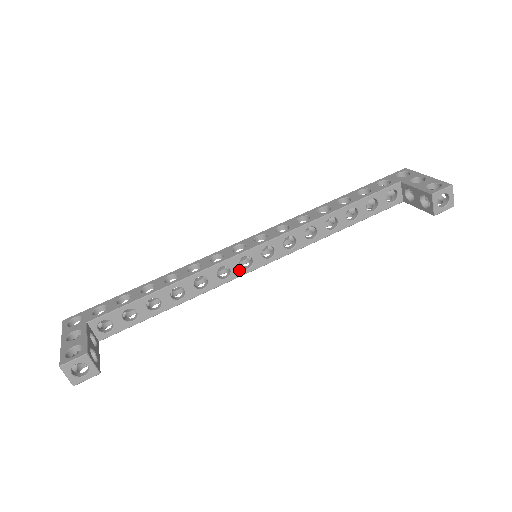
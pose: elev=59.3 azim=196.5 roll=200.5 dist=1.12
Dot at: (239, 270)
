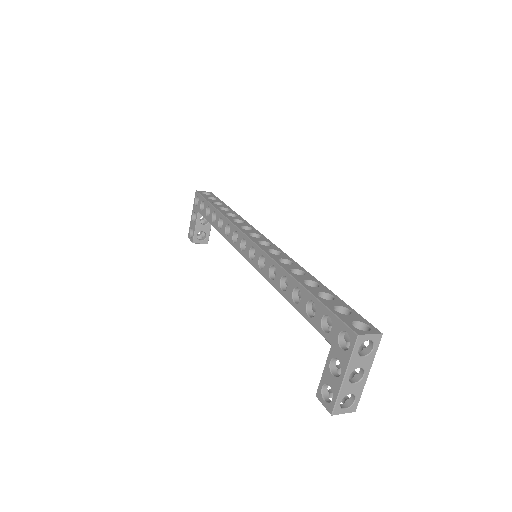
Dot at: occluded
